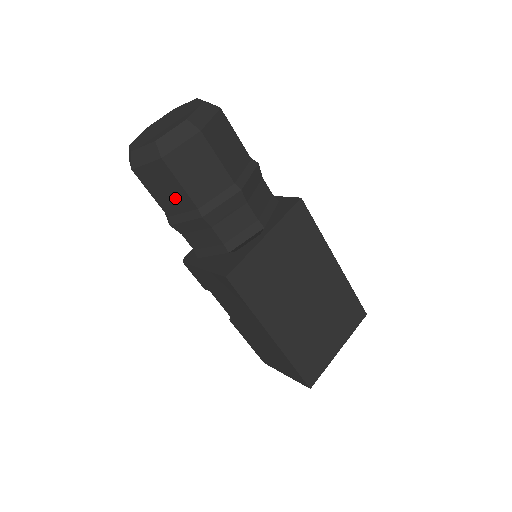
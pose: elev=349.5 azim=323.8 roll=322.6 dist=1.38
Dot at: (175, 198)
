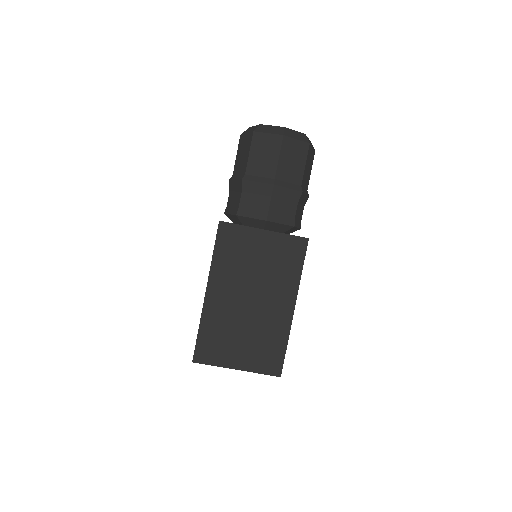
Dot at: (242, 162)
